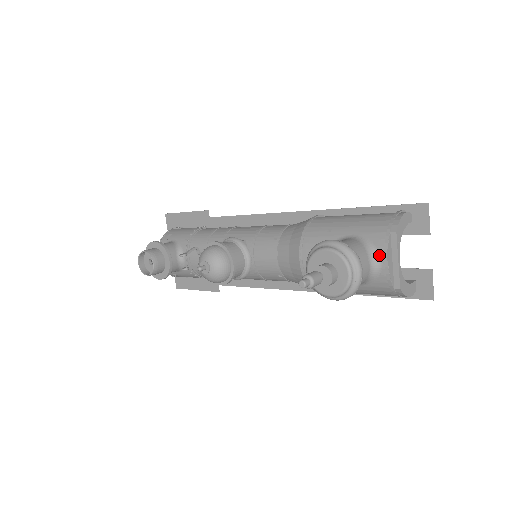
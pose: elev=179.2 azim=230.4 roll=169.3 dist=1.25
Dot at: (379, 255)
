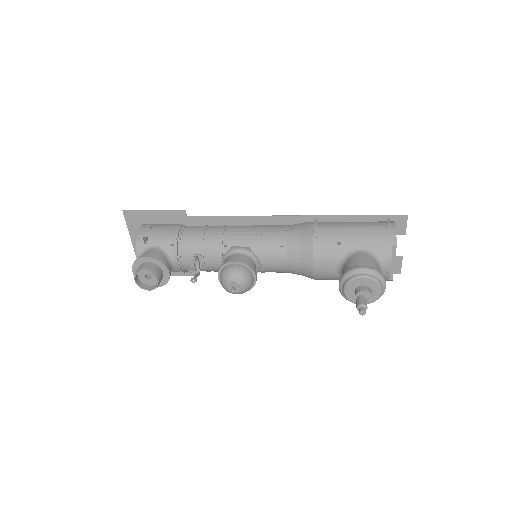
Dot at: (384, 264)
